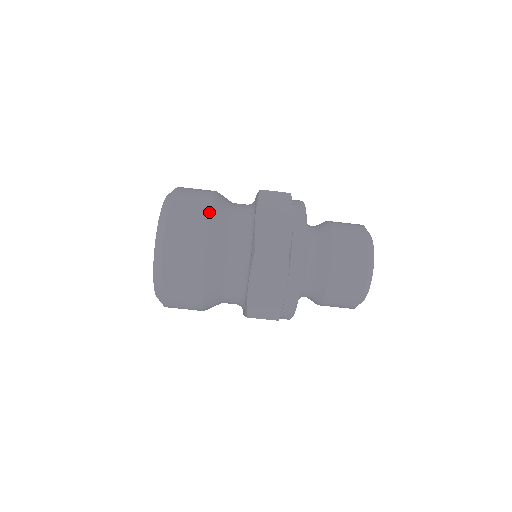
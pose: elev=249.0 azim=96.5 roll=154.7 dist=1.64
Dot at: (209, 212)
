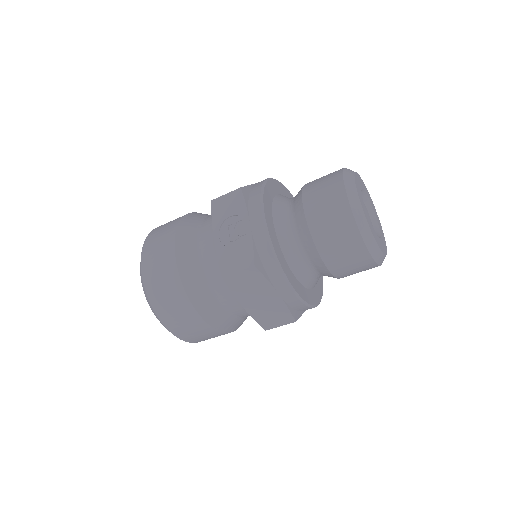
Dot at: (200, 319)
